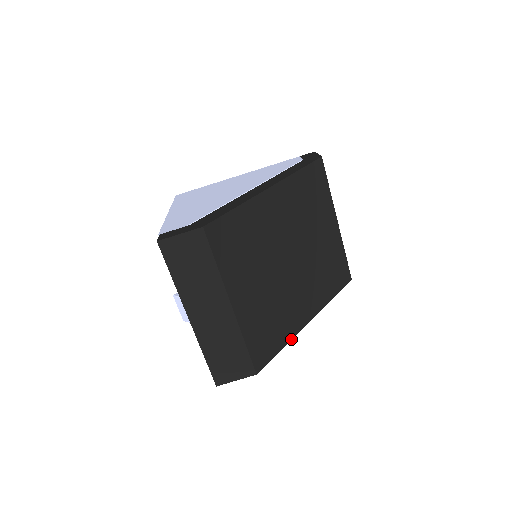
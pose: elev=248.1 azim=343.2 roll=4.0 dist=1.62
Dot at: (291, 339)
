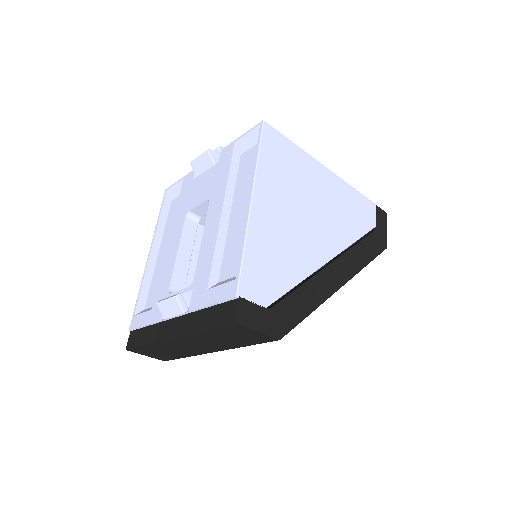
Dot at: occluded
